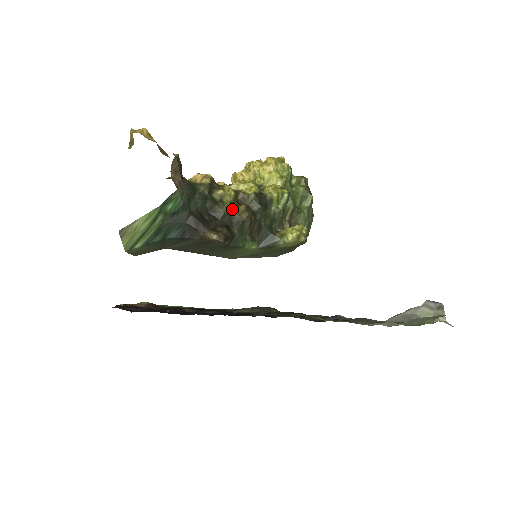
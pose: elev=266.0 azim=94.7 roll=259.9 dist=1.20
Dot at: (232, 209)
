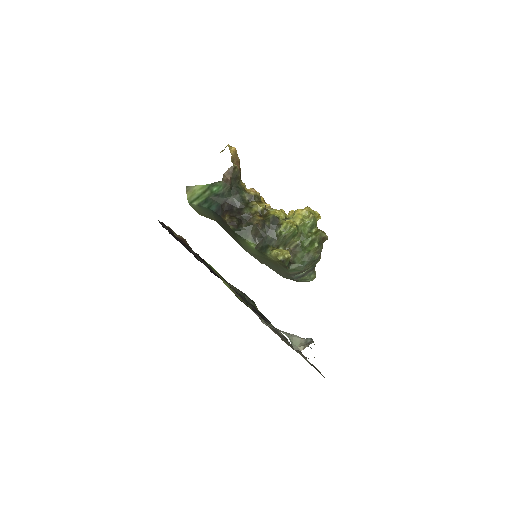
Dot at: (252, 215)
